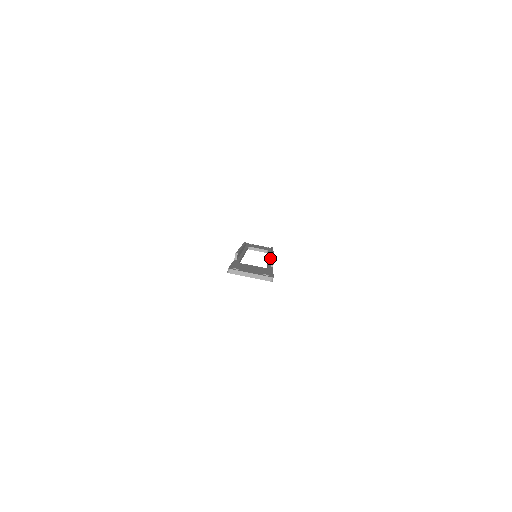
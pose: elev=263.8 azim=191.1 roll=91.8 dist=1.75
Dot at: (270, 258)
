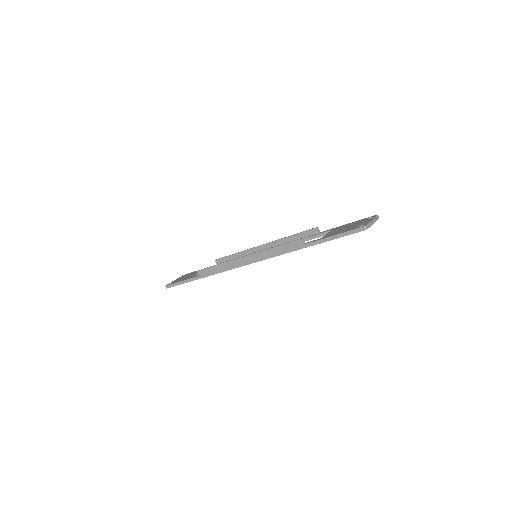
Dot at: occluded
